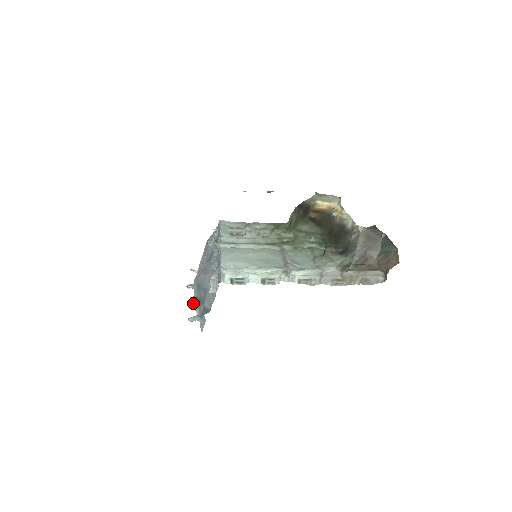
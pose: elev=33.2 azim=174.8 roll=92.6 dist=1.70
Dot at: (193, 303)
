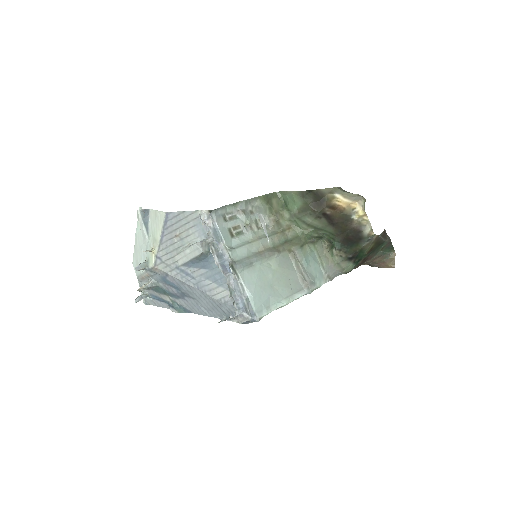
Dot at: occluded
